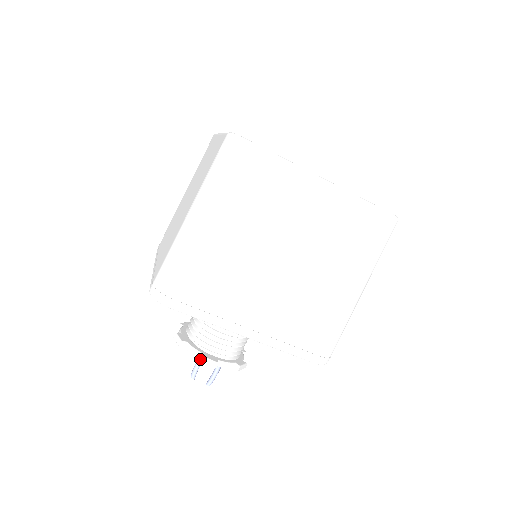
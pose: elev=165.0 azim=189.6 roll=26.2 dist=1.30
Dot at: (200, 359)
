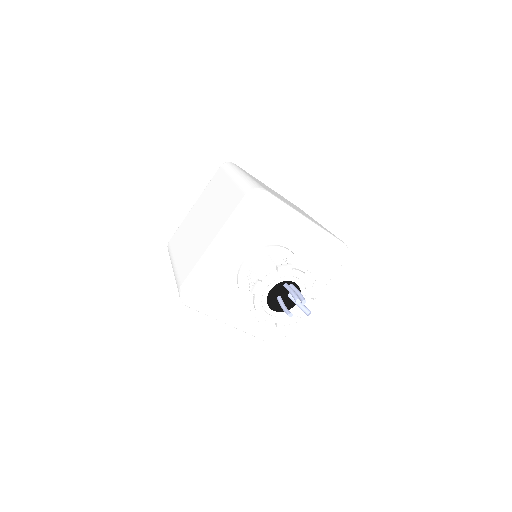
Dot at: (251, 293)
